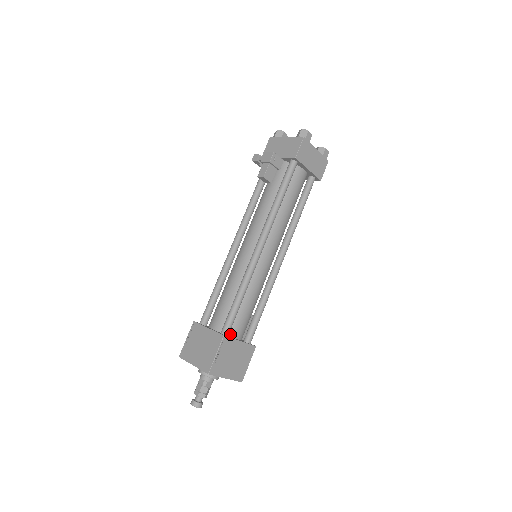
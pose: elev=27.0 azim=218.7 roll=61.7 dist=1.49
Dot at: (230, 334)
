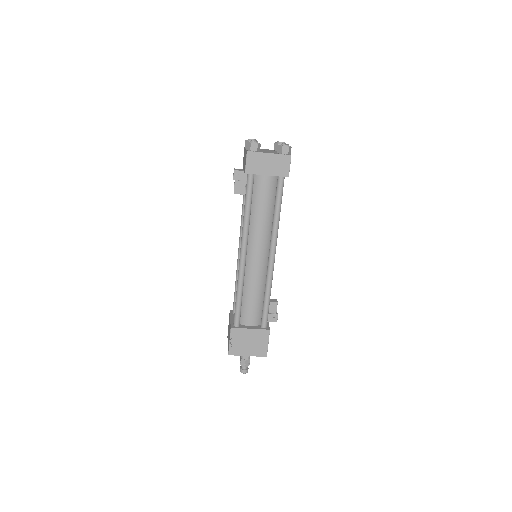
Dot at: (243, 323)
